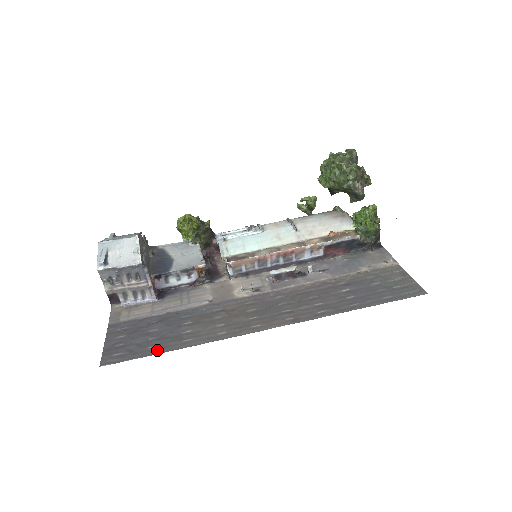
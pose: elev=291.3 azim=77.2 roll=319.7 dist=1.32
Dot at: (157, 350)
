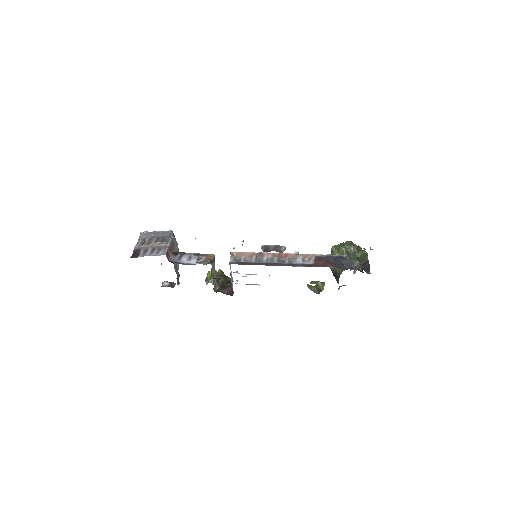
Dot at: occluded
